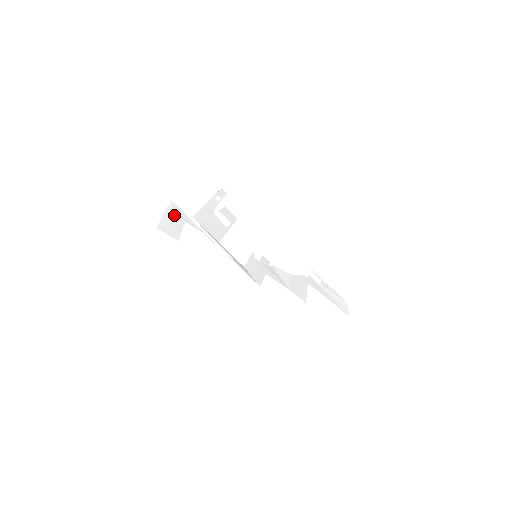
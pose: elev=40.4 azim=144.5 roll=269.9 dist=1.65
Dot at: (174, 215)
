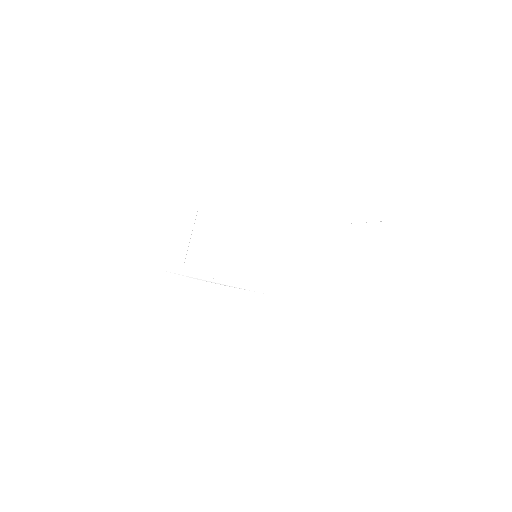
Dot at: (167, 283)
